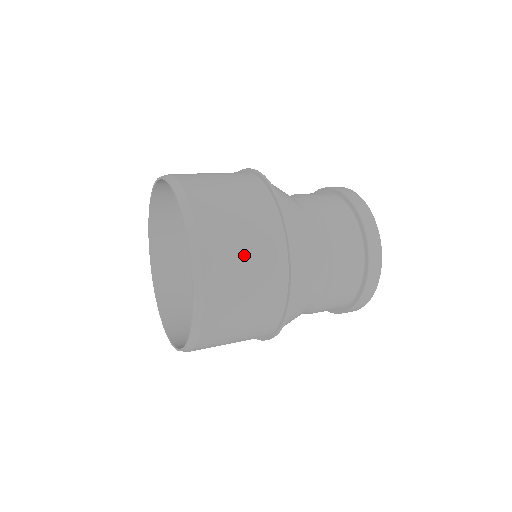
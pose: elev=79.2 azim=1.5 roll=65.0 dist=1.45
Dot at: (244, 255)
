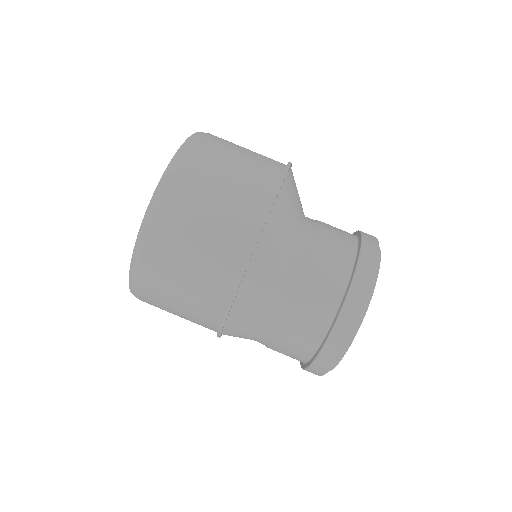
Dot at: (185, 272)
